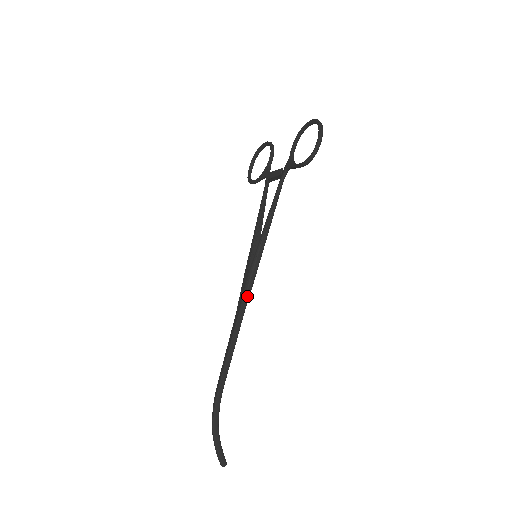
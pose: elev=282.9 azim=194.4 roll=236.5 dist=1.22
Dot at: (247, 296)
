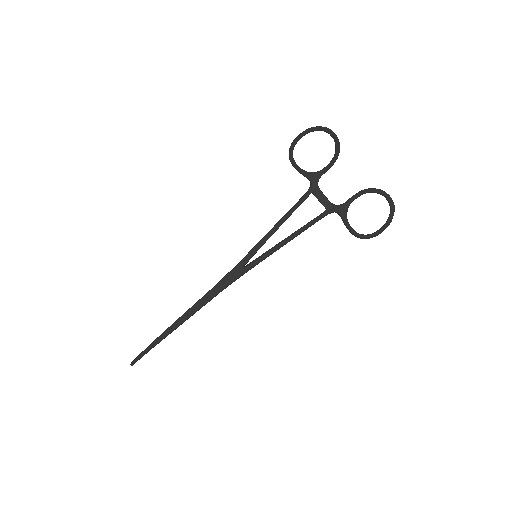
Dot at: occluded
